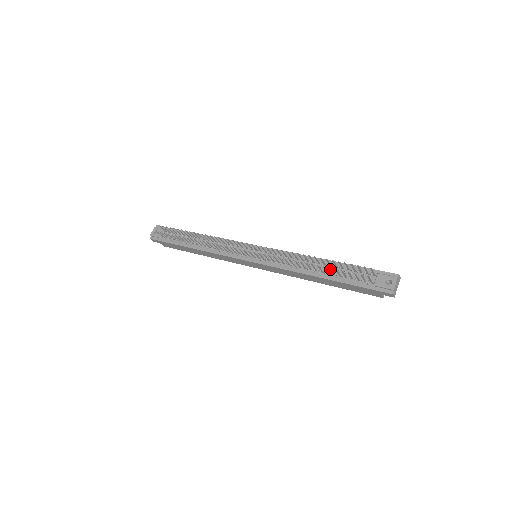
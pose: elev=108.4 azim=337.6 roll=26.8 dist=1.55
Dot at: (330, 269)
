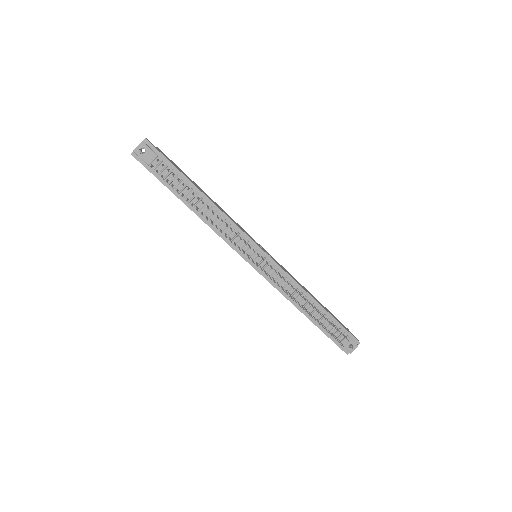
Dot at: (320, 324)
